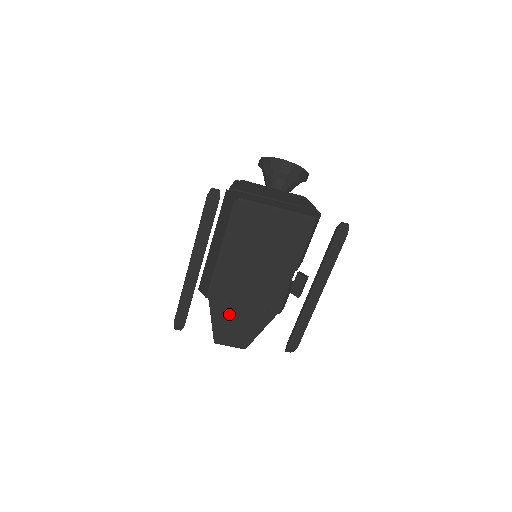
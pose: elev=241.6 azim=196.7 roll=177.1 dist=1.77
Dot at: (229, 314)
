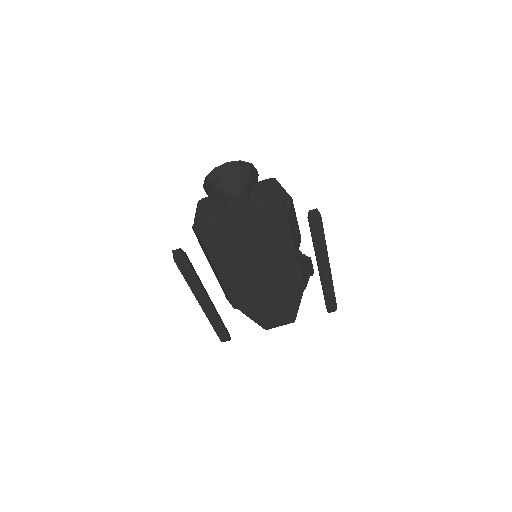
Dot at: (262, 309)
